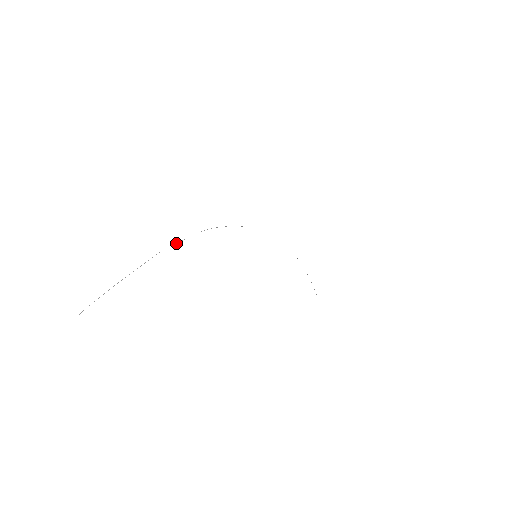
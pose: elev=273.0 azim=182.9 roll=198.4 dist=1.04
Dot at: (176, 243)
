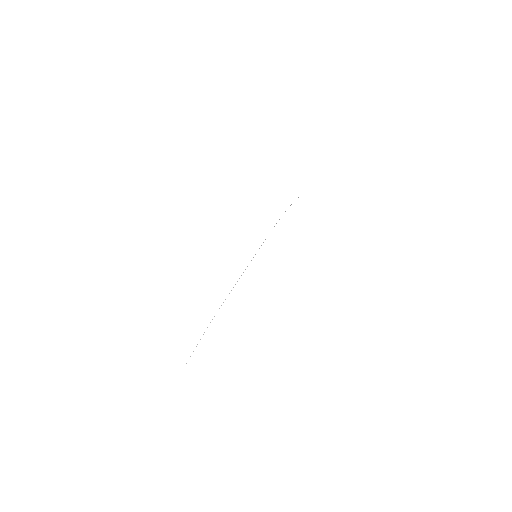
Dot at: occluded
